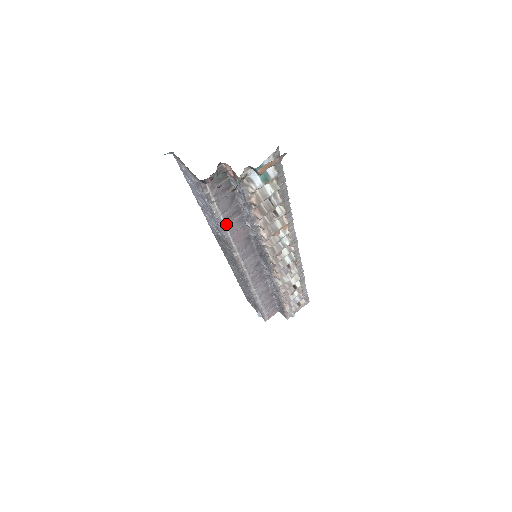
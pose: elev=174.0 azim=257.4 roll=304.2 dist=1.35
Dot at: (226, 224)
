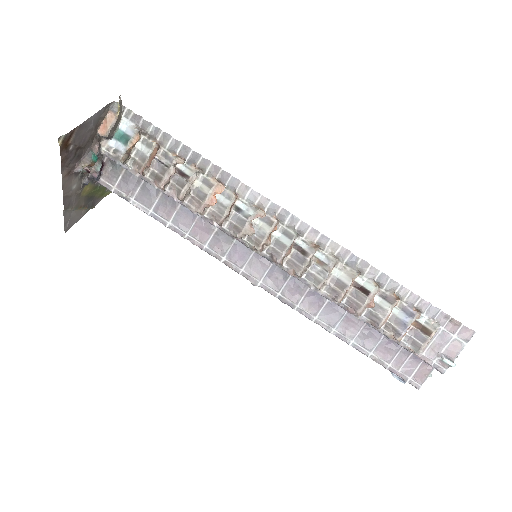
Dot at: (168, 220)
